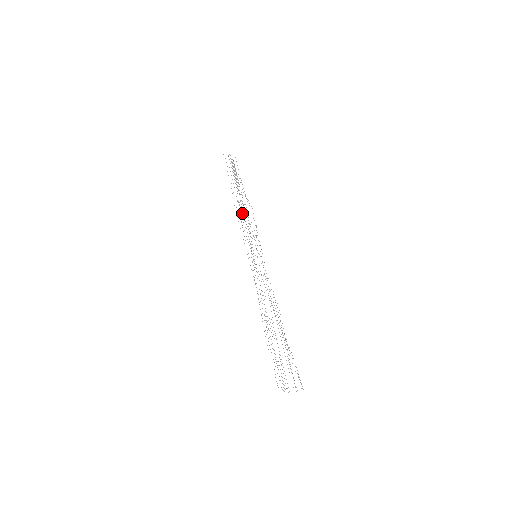
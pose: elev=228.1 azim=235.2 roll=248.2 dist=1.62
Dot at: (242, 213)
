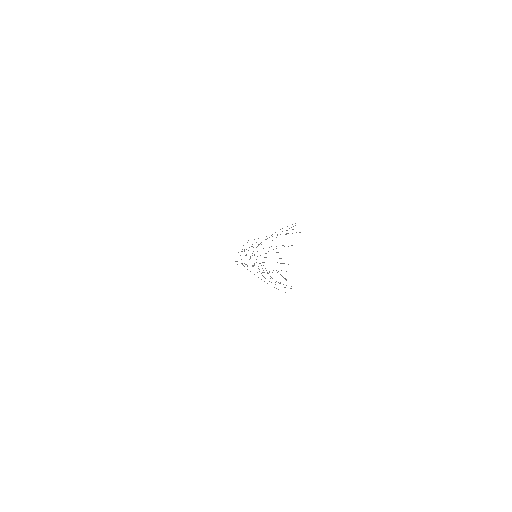
Dot at: occluded
